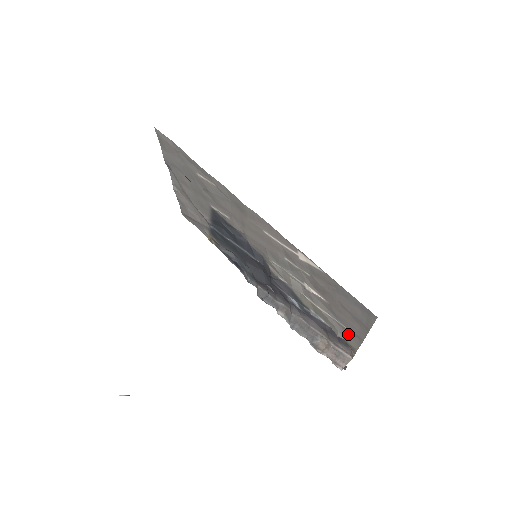
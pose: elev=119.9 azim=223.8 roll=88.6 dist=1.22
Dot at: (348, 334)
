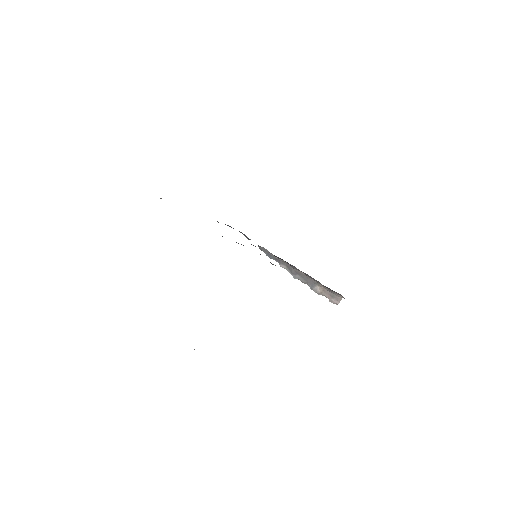
Dot at: occluded
